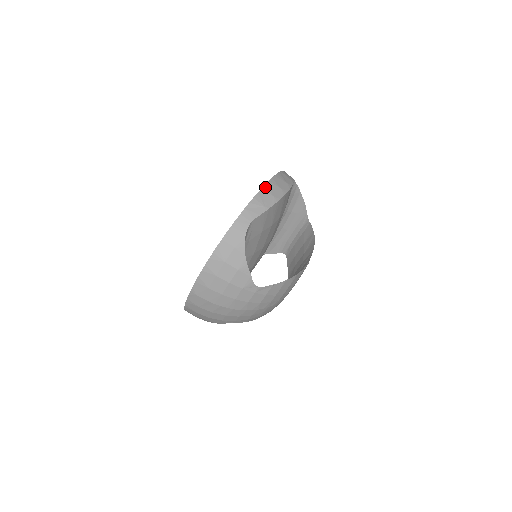
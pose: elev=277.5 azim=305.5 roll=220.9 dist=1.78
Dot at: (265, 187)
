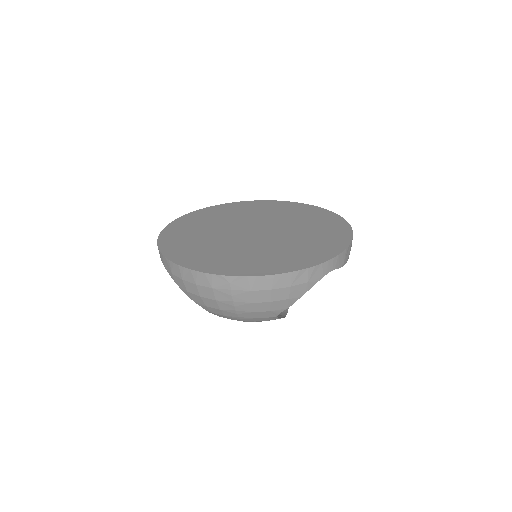
Dot at: occluded
